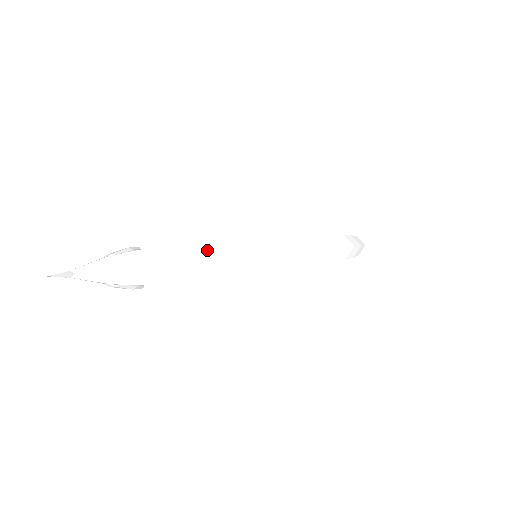
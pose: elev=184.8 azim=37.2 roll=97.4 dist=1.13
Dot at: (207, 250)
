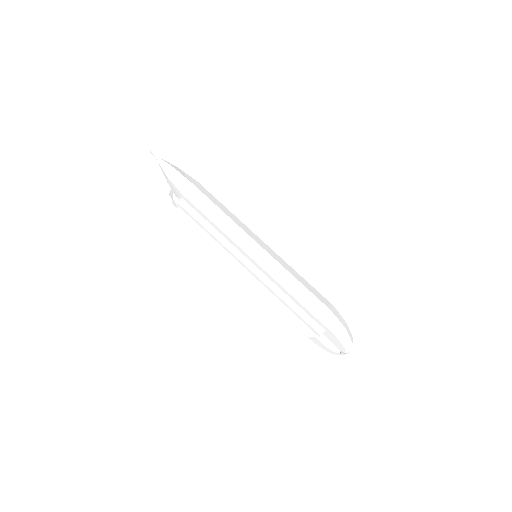
Dot at: (225, 209)
